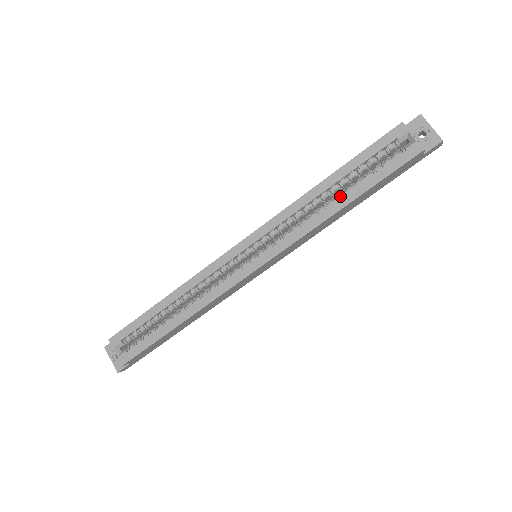
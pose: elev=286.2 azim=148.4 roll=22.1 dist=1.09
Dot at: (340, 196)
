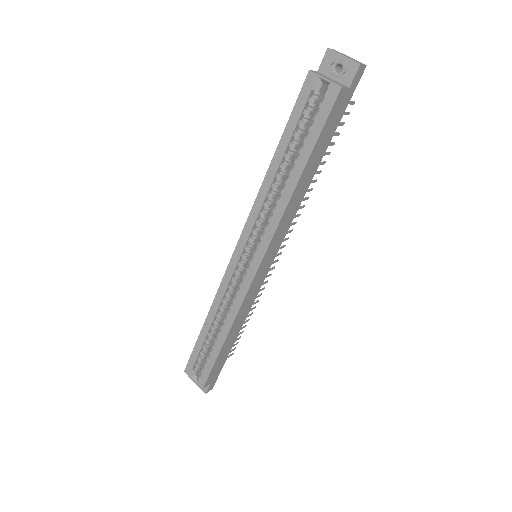
Dot at: (291, 172)
